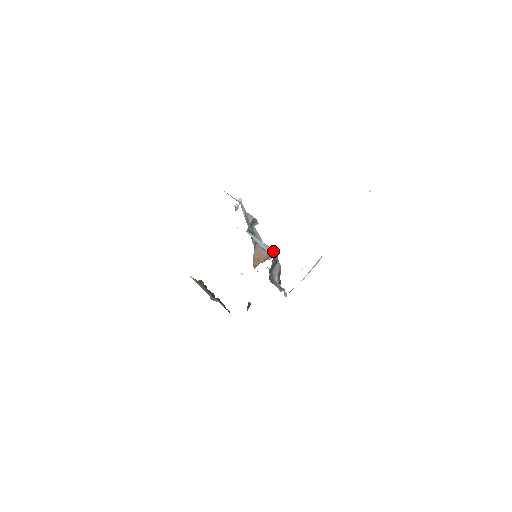
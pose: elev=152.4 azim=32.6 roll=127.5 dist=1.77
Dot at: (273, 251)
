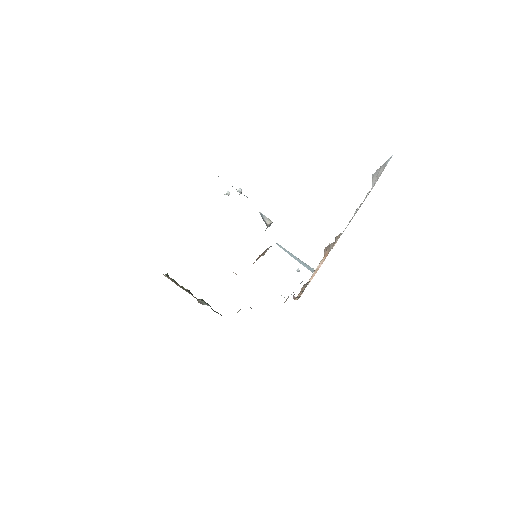
Dot at: (314, 270)
